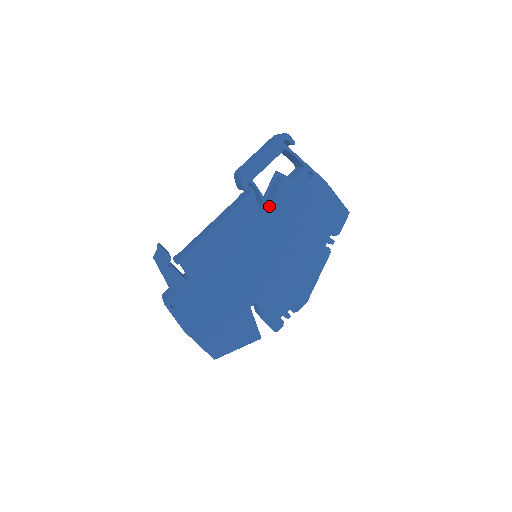
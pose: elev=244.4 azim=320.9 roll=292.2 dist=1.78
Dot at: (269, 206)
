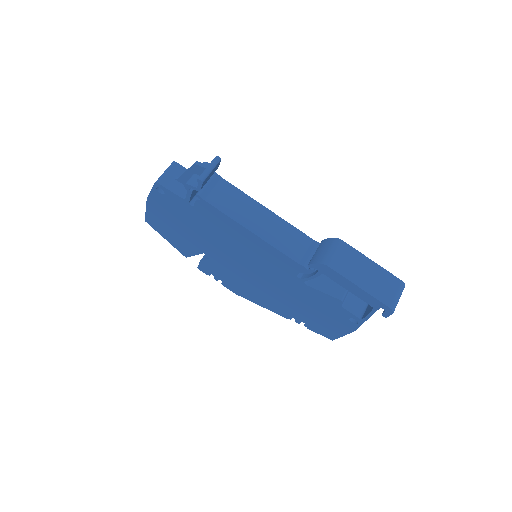
Dot at: (303, 283)
